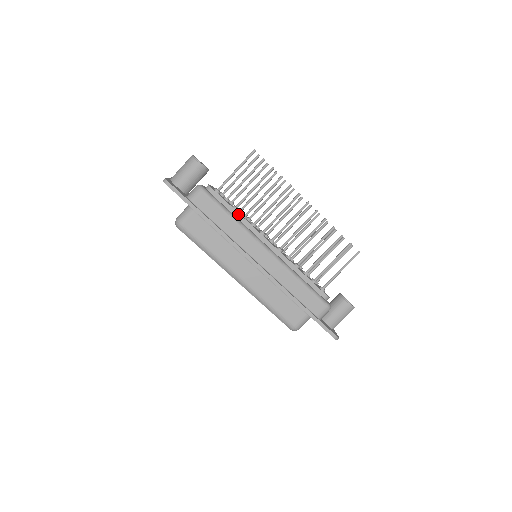
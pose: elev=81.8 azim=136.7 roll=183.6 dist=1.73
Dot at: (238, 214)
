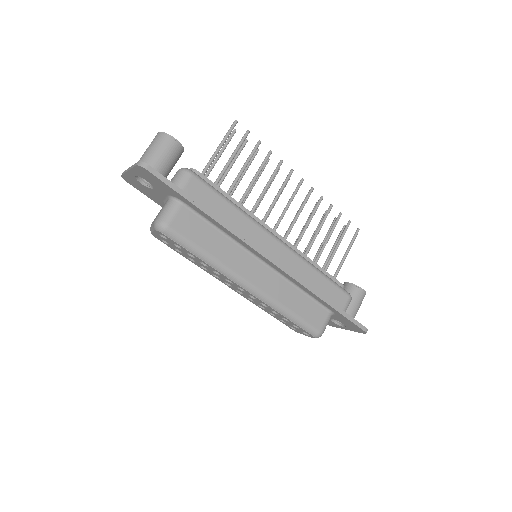
Dot at: (235, 202)
